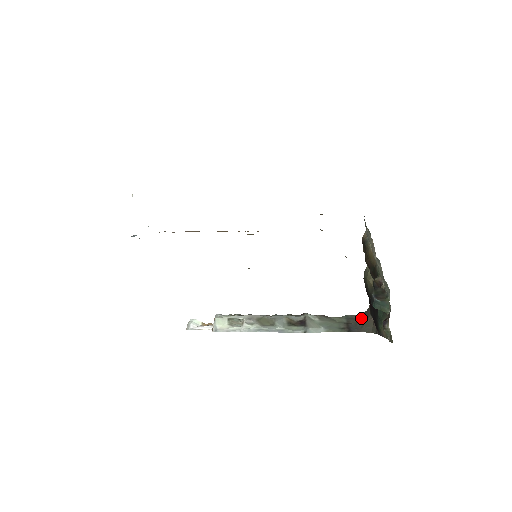
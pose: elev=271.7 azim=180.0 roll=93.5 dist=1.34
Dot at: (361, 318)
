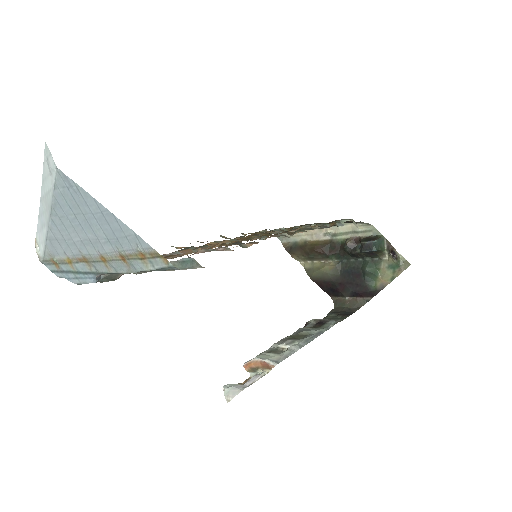
Dot at: (339, 308)
